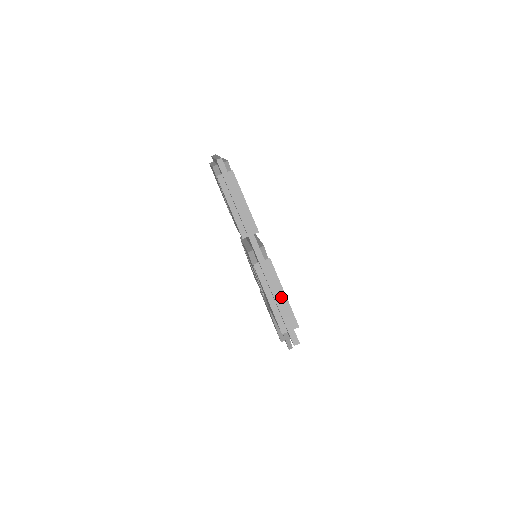
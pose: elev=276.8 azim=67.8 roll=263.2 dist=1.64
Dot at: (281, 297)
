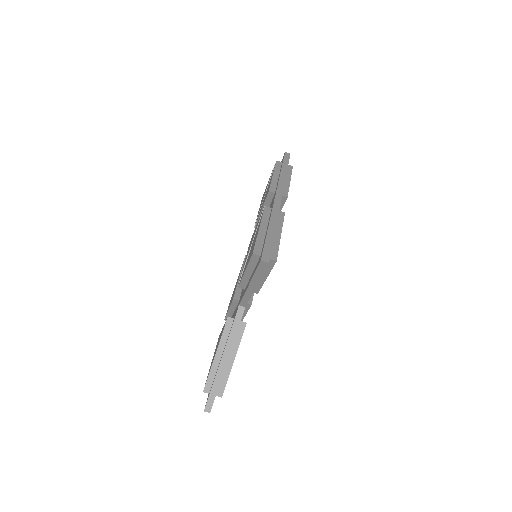
Dot at: (275, 235)
